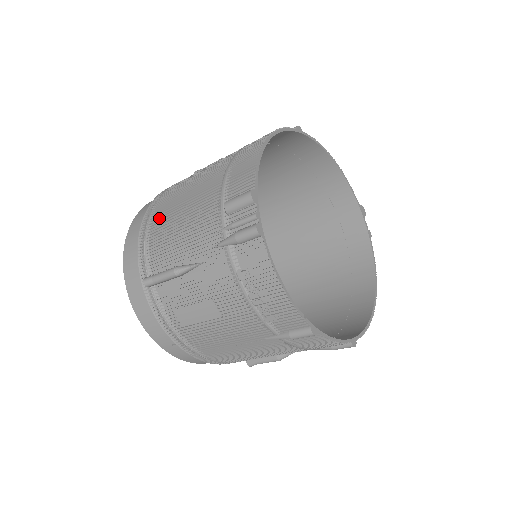
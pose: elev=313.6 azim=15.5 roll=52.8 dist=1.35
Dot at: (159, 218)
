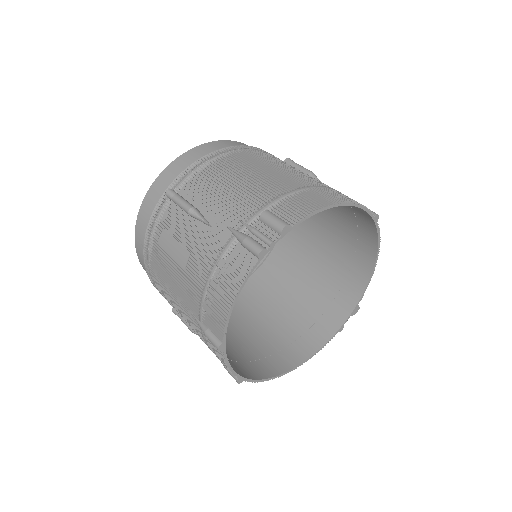
Dot at: (225, 163)
